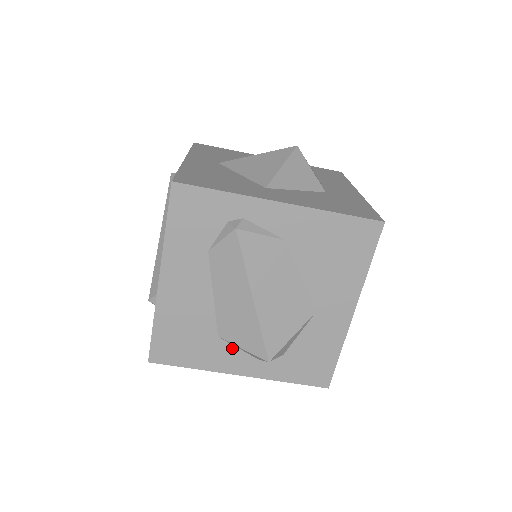
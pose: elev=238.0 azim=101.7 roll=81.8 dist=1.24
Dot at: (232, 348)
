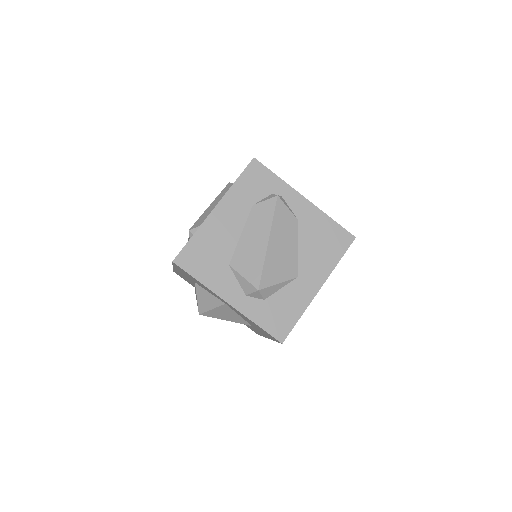
Dot at: (233, 278)
